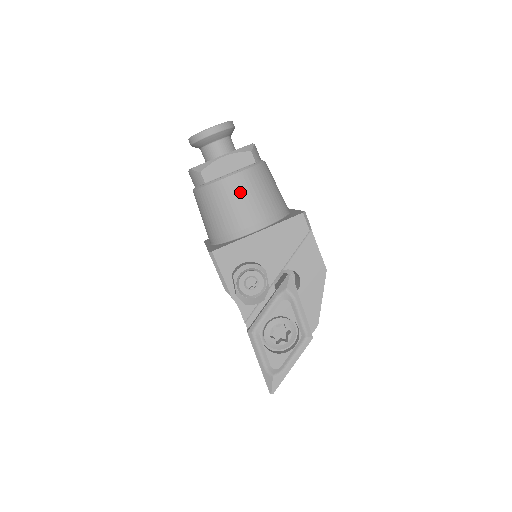
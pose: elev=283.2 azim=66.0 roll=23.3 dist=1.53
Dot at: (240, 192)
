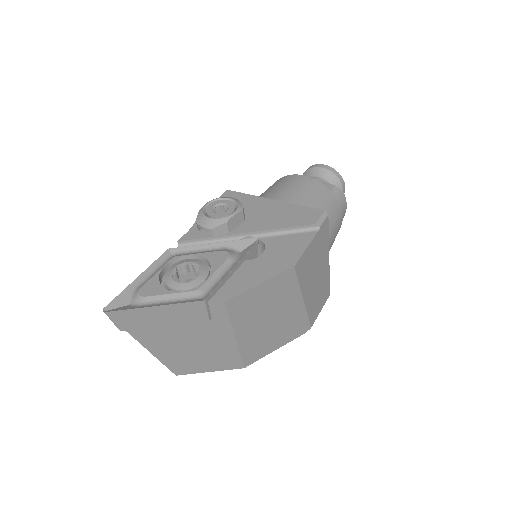
Dot at: (294, 183)
